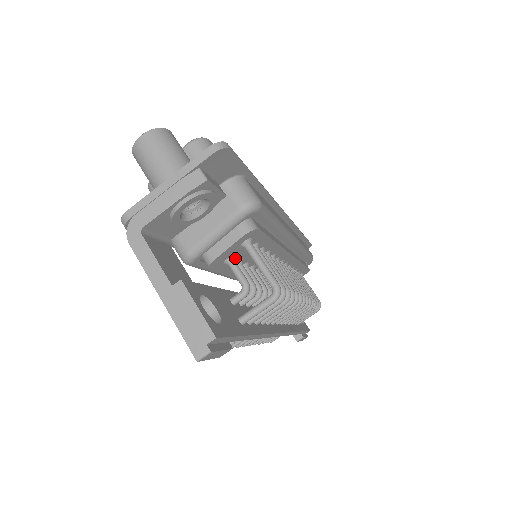
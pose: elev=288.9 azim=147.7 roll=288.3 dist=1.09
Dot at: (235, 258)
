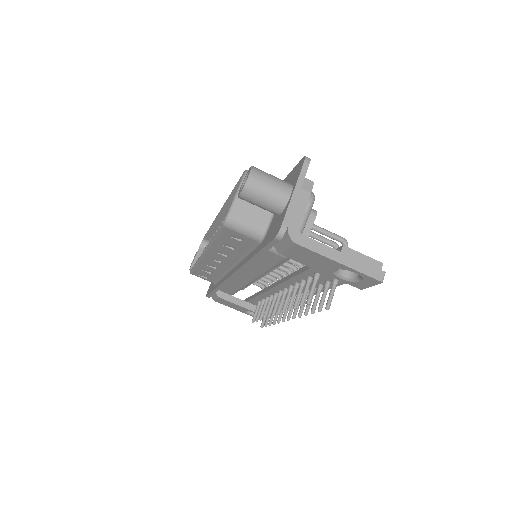
Dot at: occluded
